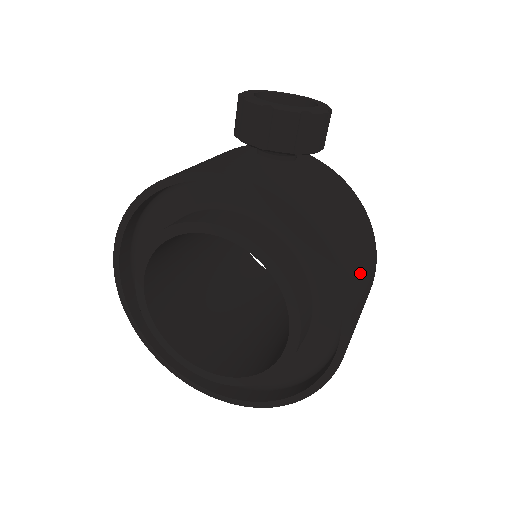
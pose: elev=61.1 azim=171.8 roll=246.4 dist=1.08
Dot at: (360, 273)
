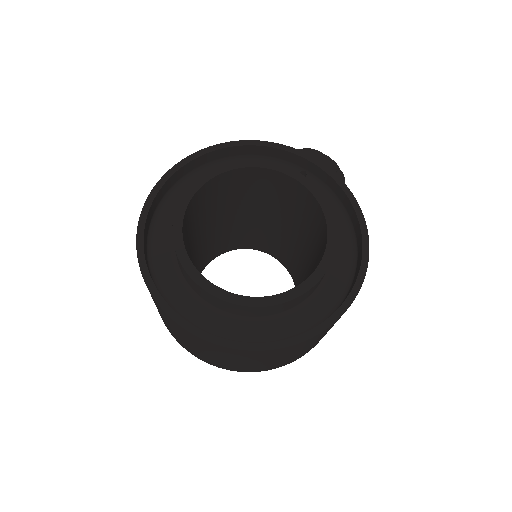
Dot at: occluded
